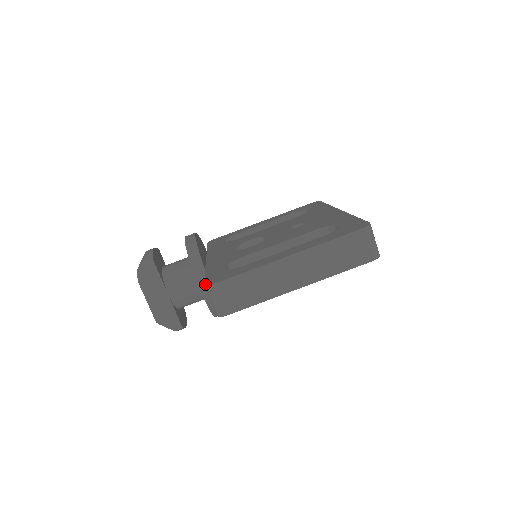
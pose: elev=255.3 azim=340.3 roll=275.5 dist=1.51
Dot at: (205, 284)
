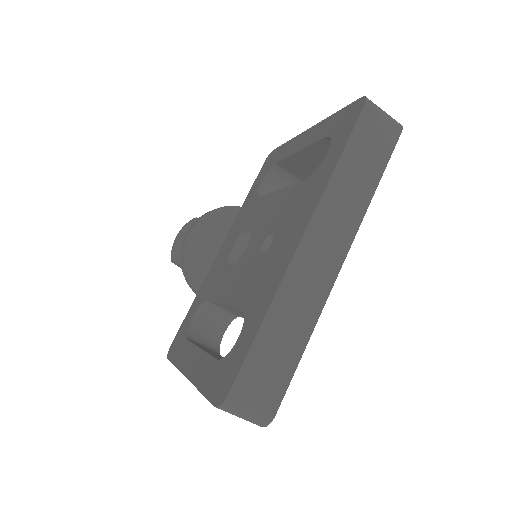
Dot at: (169, 348)
